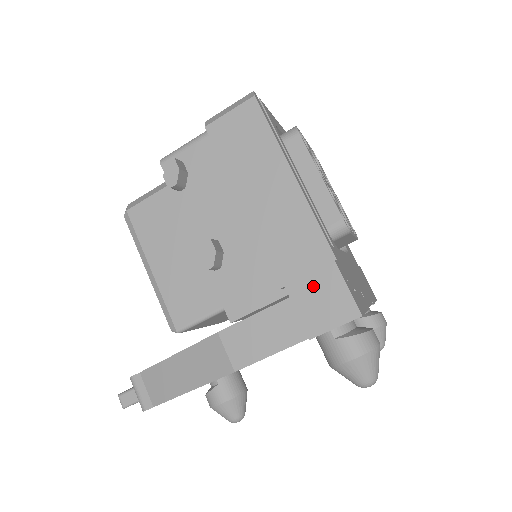
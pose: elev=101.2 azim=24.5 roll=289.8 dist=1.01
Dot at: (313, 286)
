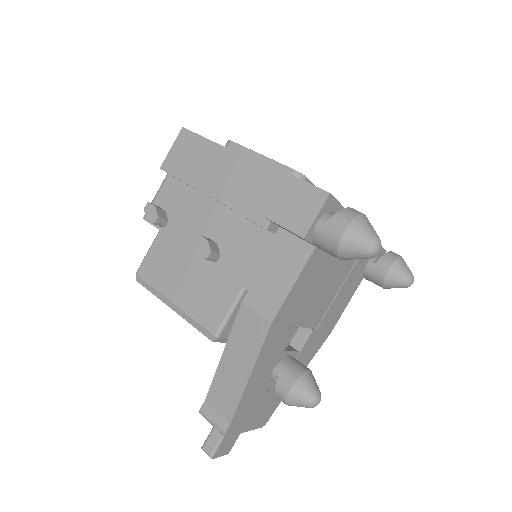
Dot at: (283, 201)
